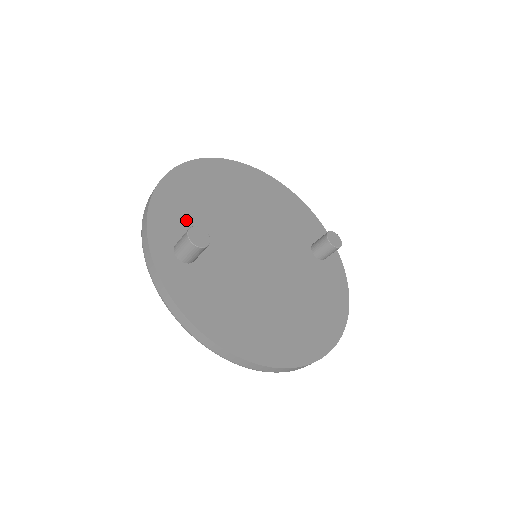
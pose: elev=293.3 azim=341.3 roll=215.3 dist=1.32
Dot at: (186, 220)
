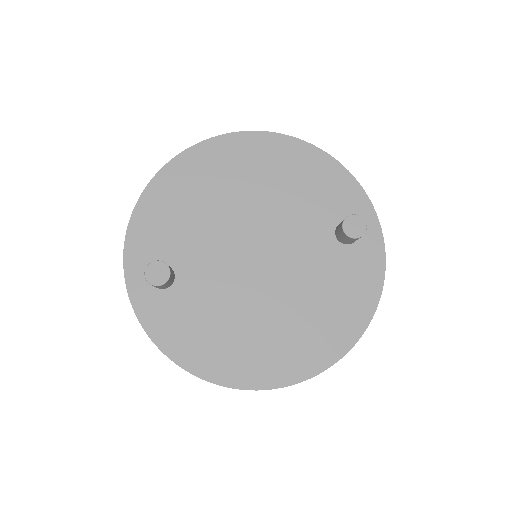
Dot at: (167, 237)
